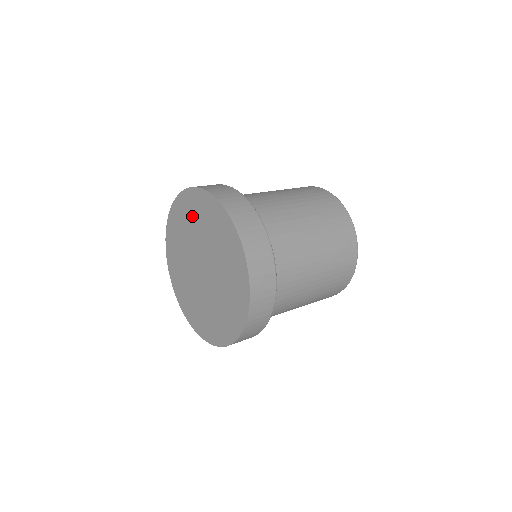
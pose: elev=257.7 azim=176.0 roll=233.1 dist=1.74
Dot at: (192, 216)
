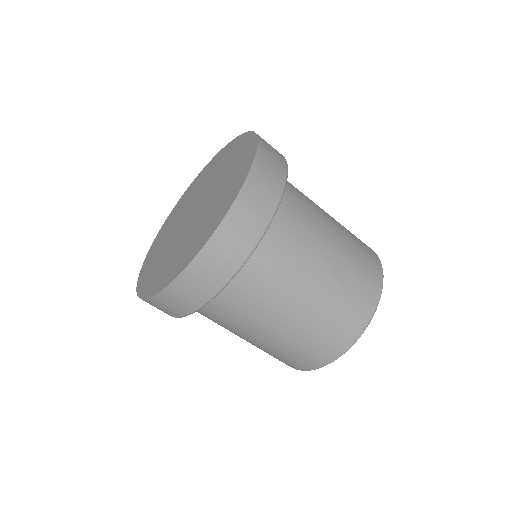
Dot at: (215, 167)
